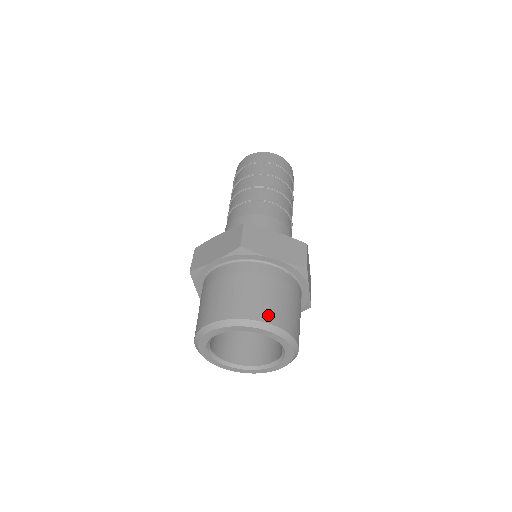
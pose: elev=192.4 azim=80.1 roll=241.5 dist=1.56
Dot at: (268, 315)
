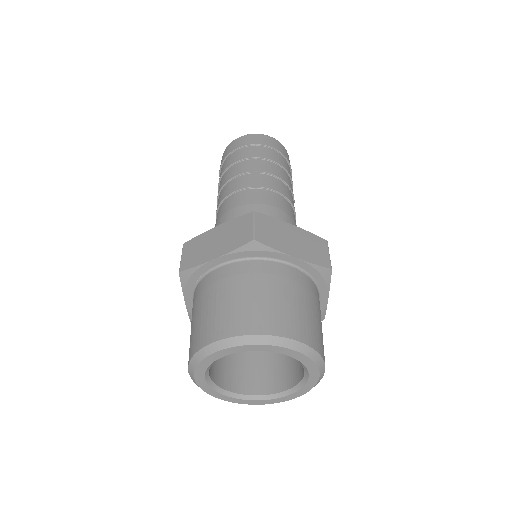
Dot at: (294, 329)
